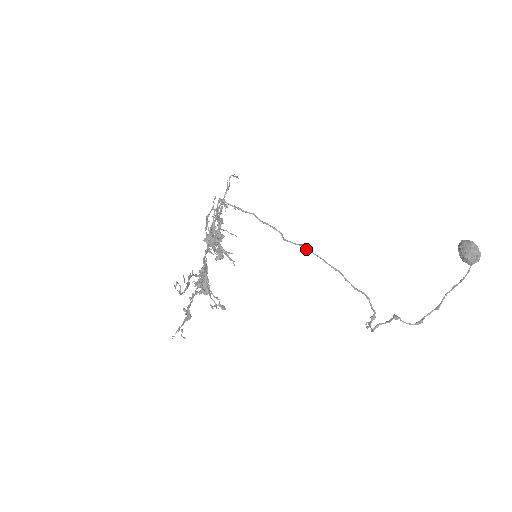
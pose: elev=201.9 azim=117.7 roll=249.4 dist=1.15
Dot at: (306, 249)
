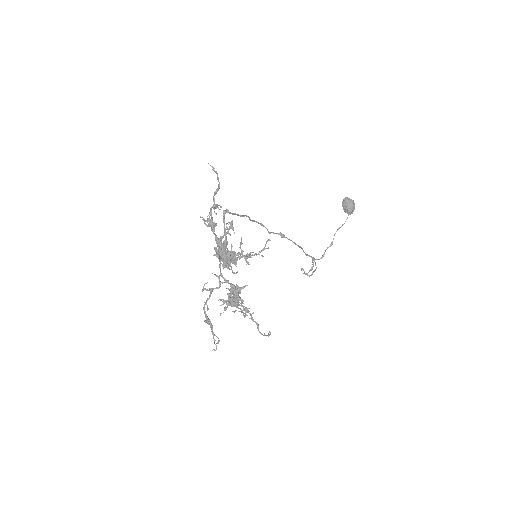
Dot at: (284, 237)
